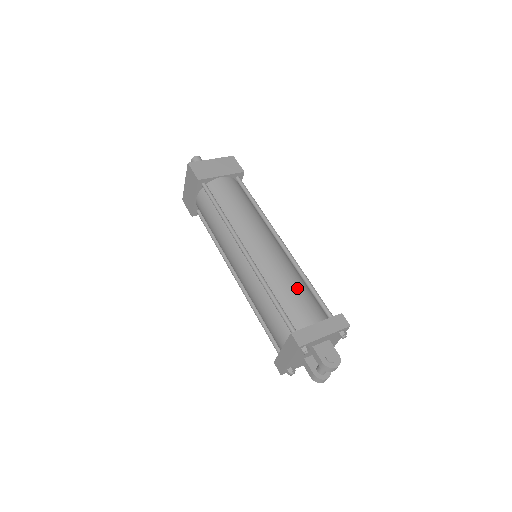
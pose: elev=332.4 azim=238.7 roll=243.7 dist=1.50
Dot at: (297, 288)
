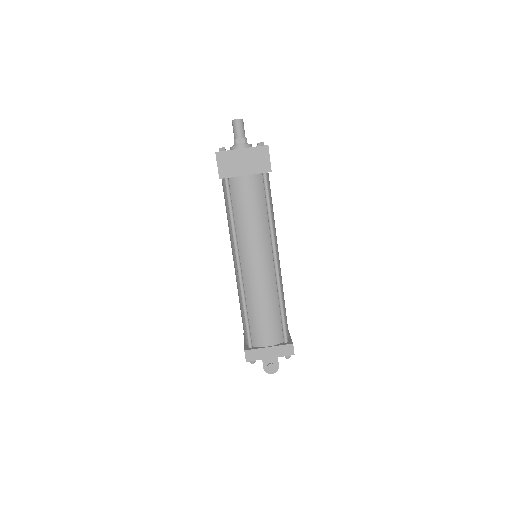
Dot at: (267, 314)
